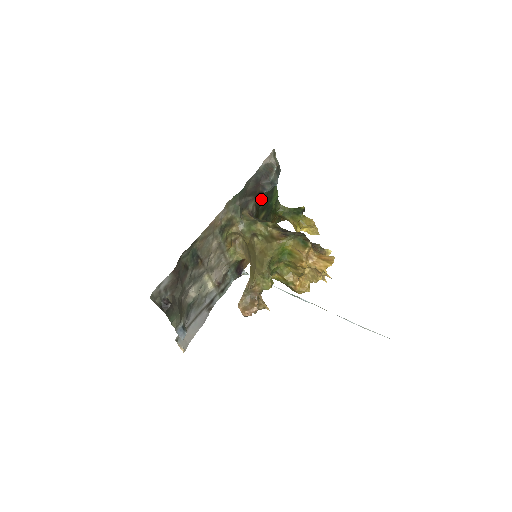
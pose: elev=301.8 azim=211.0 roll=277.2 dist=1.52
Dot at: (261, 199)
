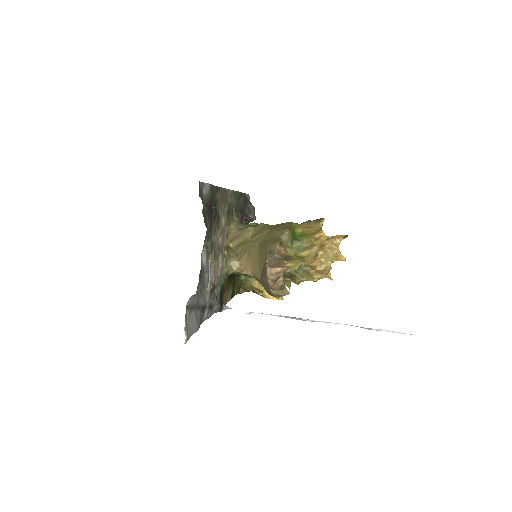
Dot at: occluded
